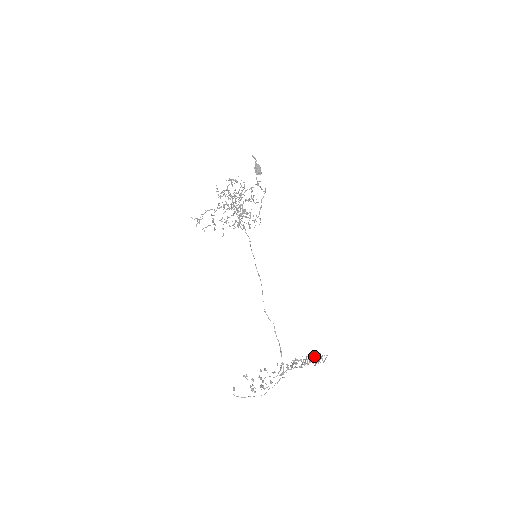
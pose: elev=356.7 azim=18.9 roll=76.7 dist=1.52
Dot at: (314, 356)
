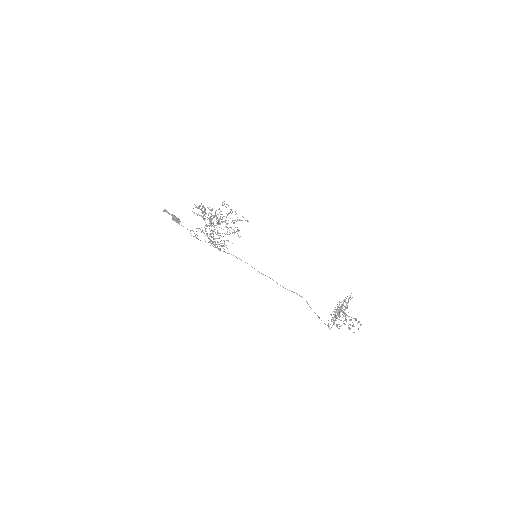
Dot at: (341, 302)
